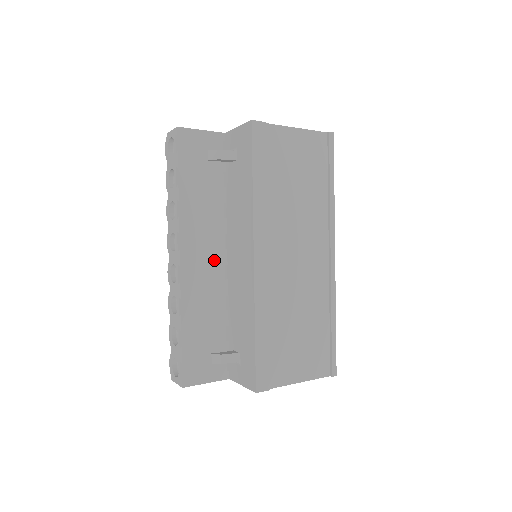
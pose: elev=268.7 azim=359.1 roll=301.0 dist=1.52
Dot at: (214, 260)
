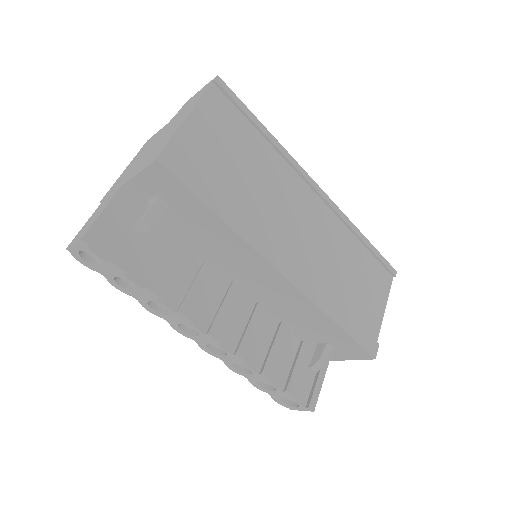
Dot at: (235, 303)
